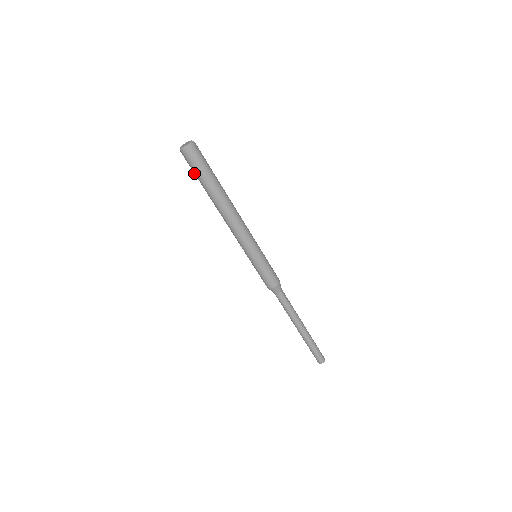
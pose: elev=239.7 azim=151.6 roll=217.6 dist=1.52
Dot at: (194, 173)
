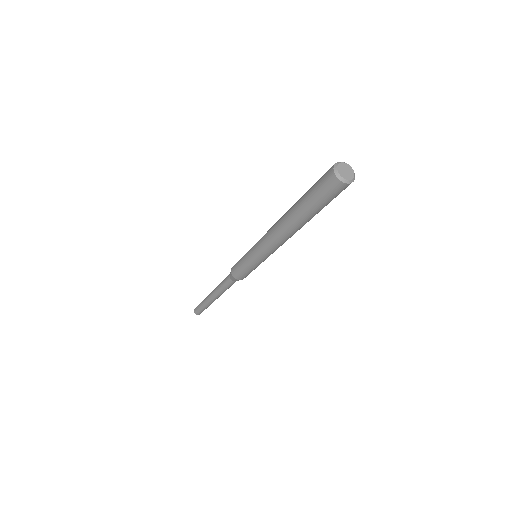
Dot at: (319, 201)
